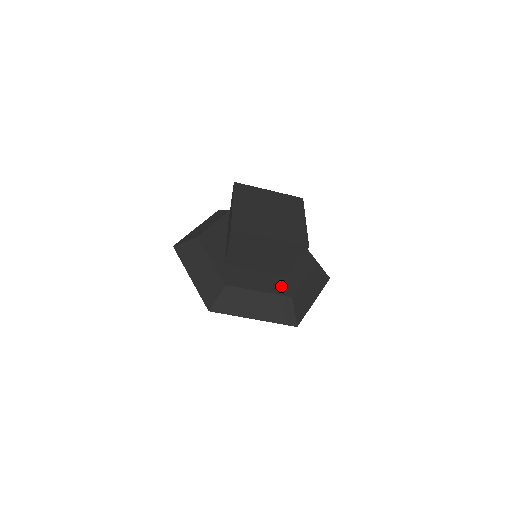
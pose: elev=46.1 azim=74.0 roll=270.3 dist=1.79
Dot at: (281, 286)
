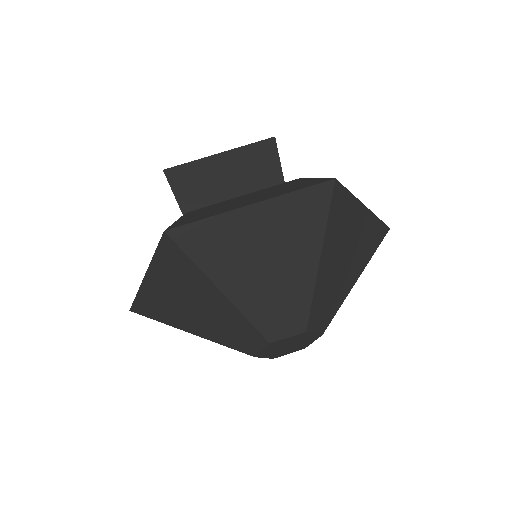
Dot at: occluded
